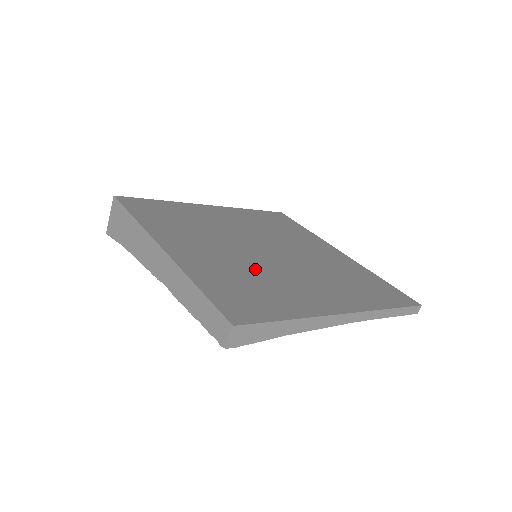
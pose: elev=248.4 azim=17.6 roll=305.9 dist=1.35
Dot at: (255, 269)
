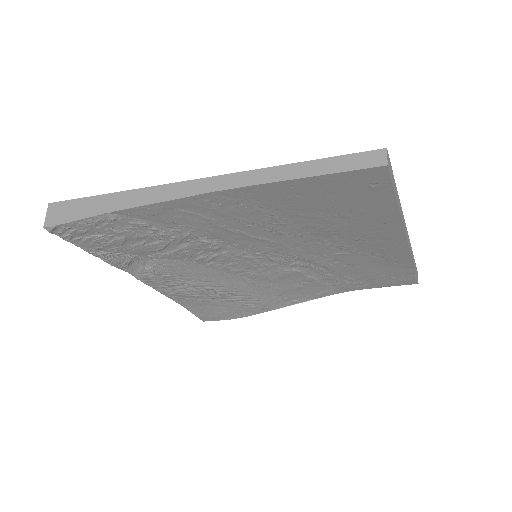
Dot at: occluded
